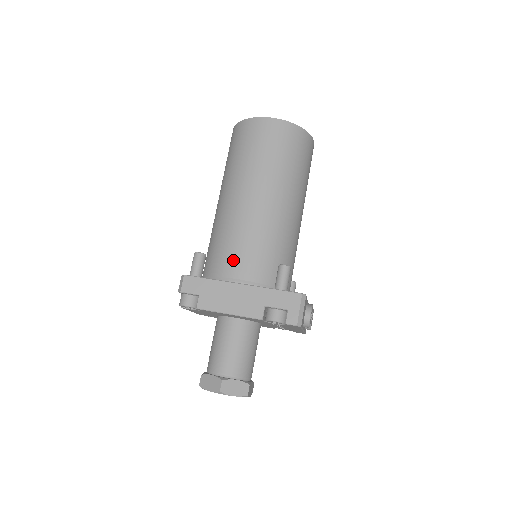
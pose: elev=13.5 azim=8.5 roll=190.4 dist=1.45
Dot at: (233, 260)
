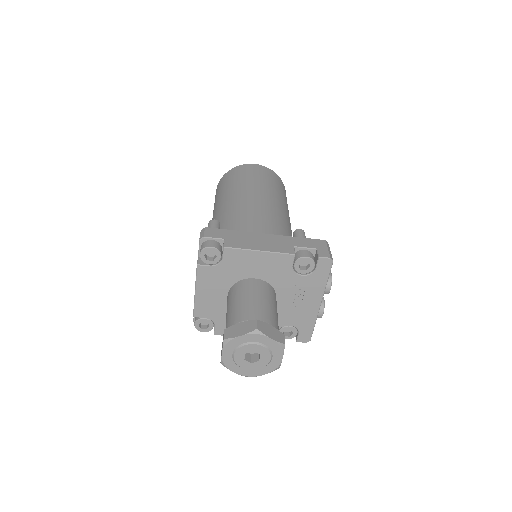
Dot at: (250, 226)
